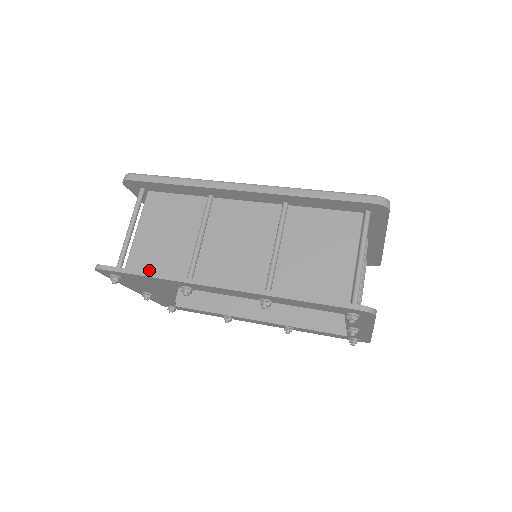
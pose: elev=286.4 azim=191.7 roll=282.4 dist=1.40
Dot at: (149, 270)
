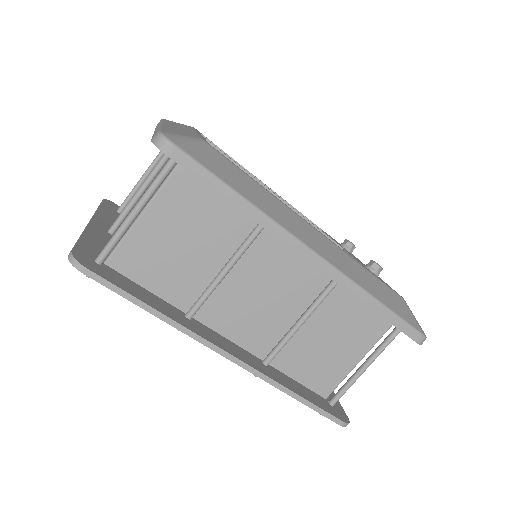
Dot at: (142, 277)
